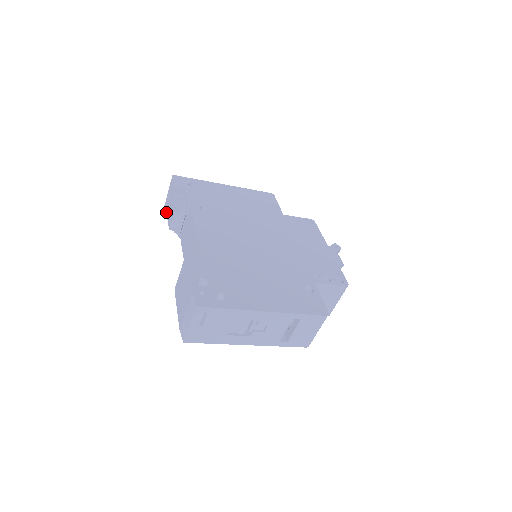
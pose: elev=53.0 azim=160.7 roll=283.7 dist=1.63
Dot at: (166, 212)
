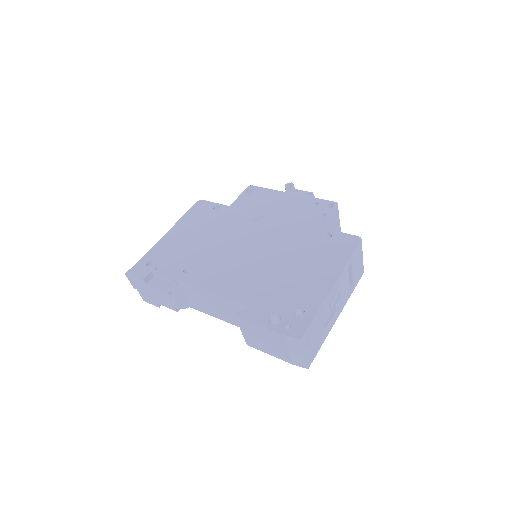
Dot at: (154, 303)
